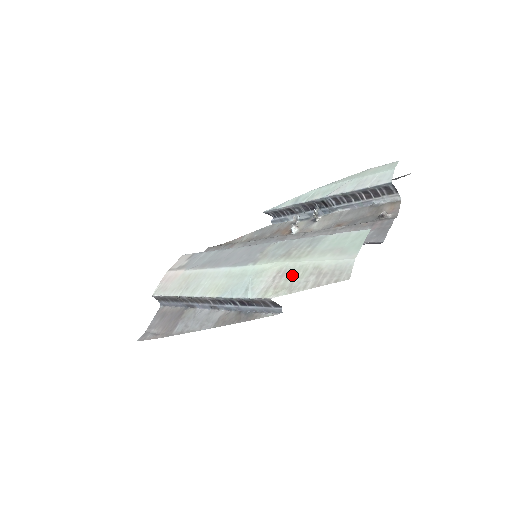
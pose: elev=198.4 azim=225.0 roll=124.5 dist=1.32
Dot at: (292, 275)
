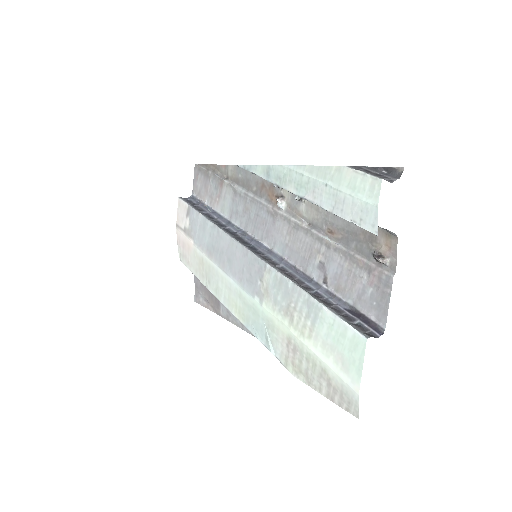
Dot at: (303, 361)
